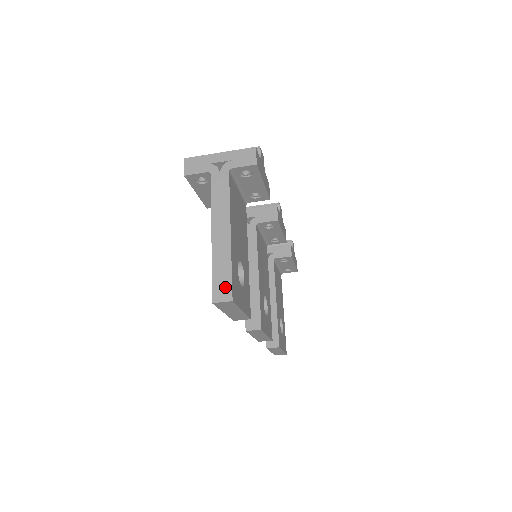
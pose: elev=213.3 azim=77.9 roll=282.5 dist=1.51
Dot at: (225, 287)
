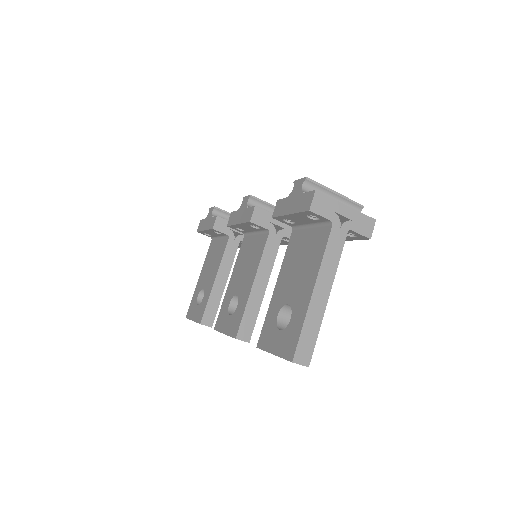
Dot at: (307, 351)
